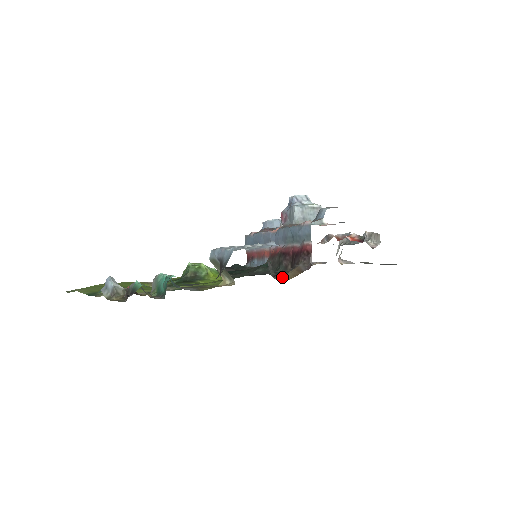
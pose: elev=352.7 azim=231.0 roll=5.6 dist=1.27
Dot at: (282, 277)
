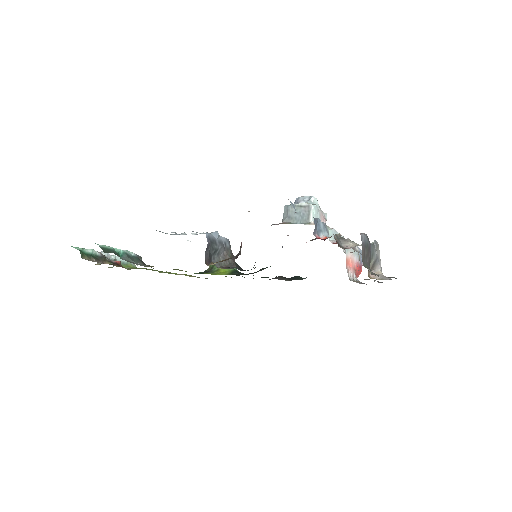
Dot at: (213, 264)
